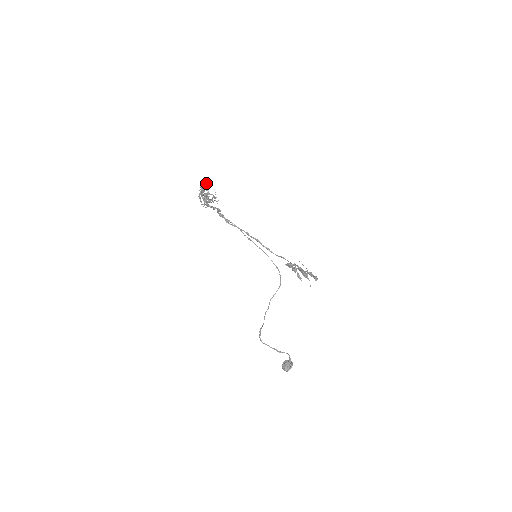
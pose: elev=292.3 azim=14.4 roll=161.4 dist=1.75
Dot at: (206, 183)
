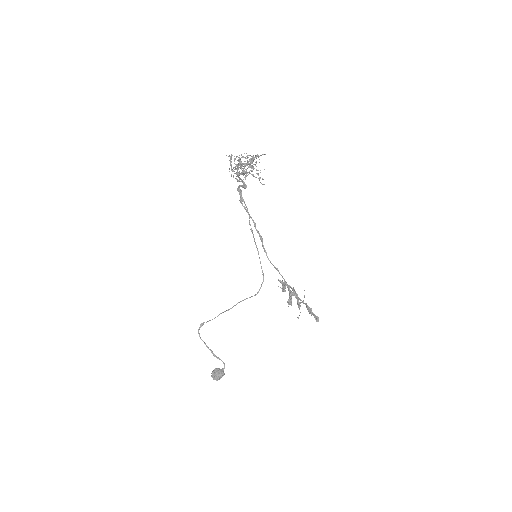
Dot at: (258, 155)
